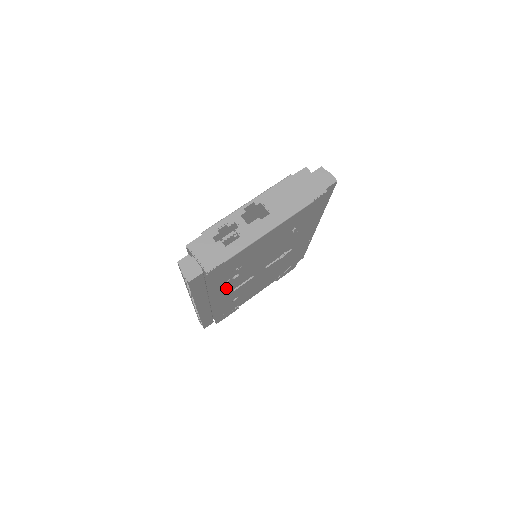
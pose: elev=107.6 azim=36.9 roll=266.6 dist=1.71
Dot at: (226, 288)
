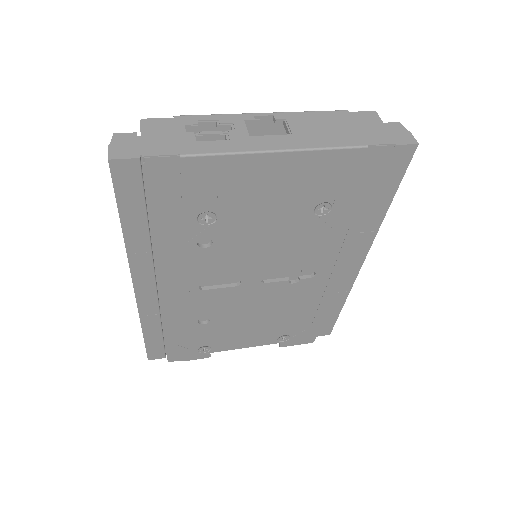
Dot at: (186, 264)
